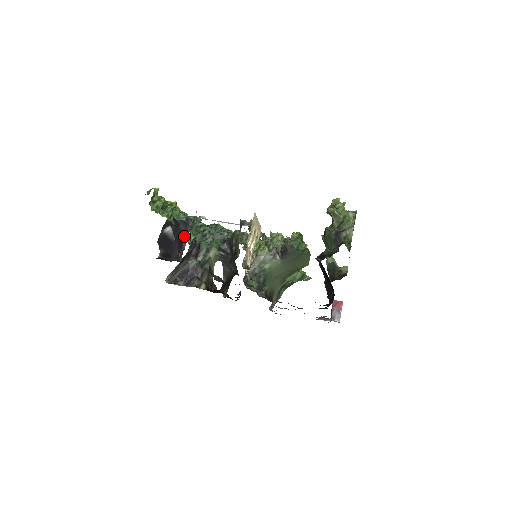
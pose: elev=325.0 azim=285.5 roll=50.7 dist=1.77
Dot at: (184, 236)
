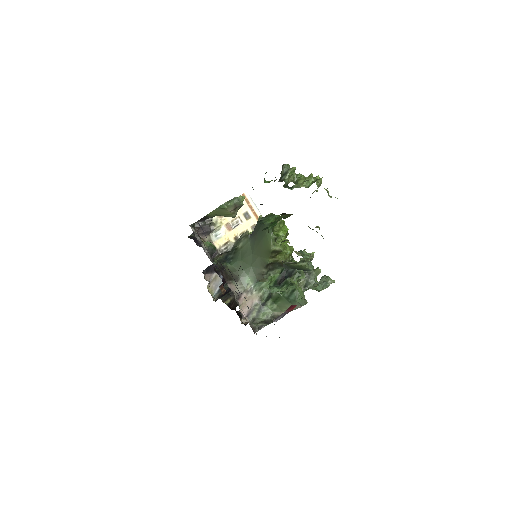
Dot at: occluded
